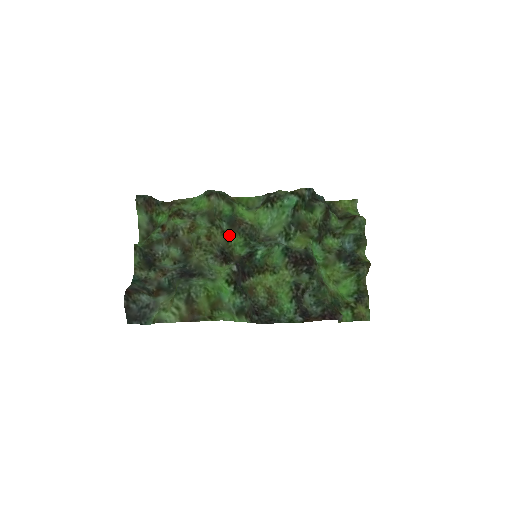
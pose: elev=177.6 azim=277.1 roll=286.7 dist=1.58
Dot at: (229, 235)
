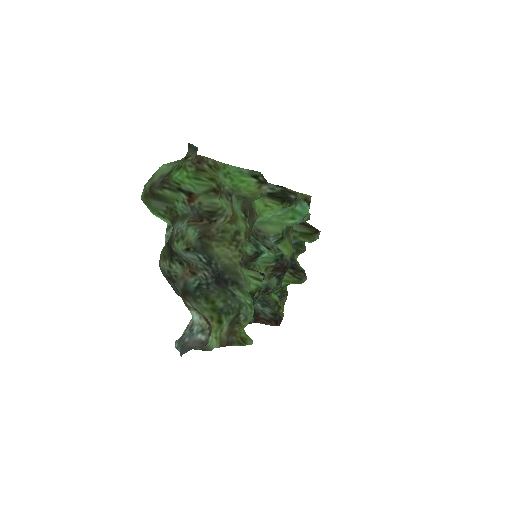
Dot at: occluded
